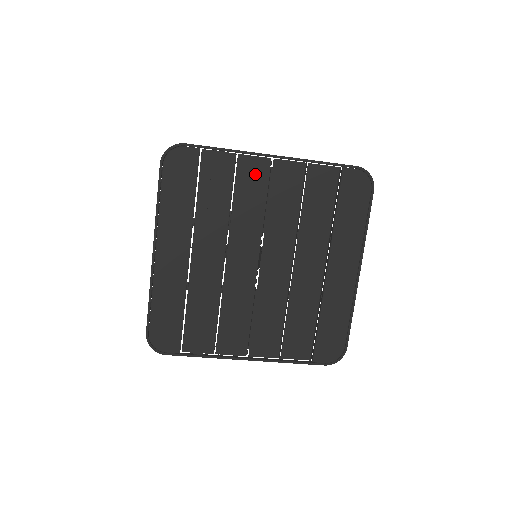
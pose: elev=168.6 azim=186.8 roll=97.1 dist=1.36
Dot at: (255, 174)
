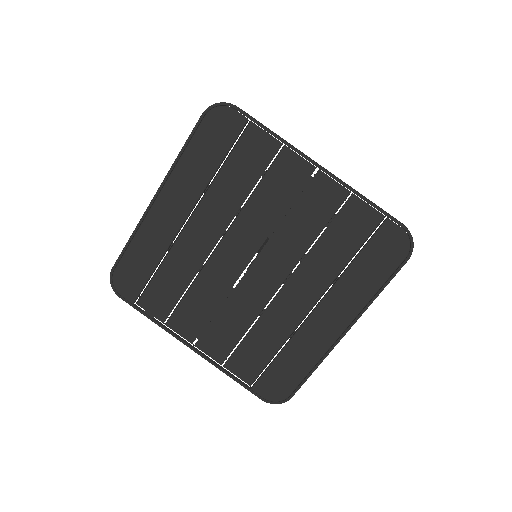
Dot at: (291, 175)
